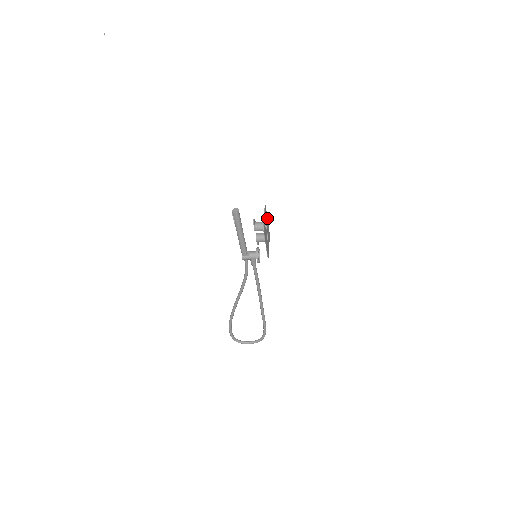
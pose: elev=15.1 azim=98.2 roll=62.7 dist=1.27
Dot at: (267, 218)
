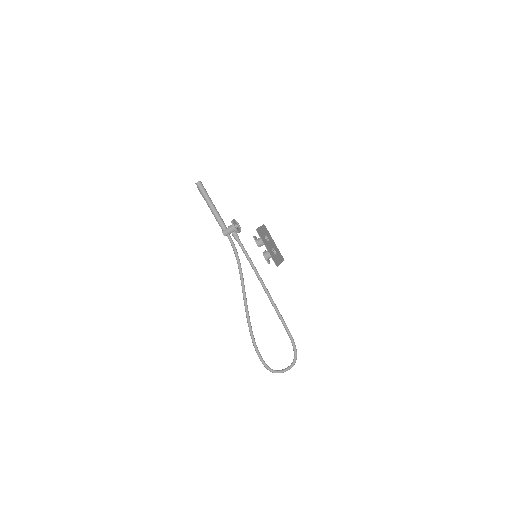
Dot at: (273, 240)
